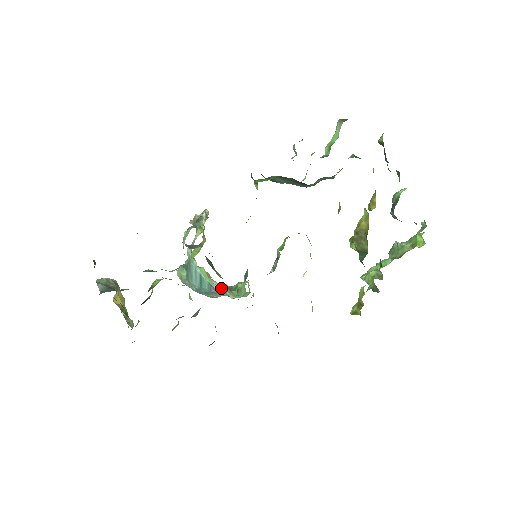
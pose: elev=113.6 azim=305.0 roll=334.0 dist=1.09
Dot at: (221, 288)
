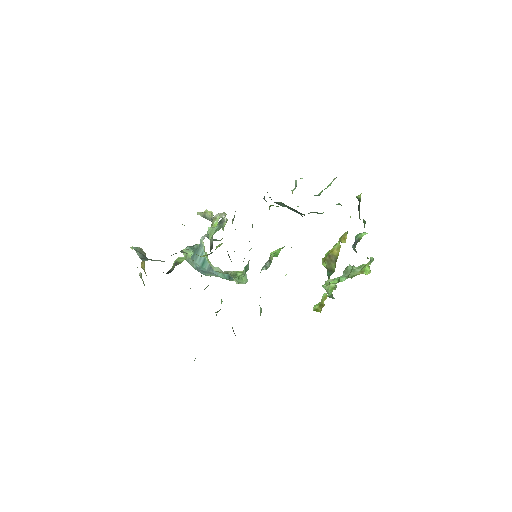
Dot at: (229, 274)
